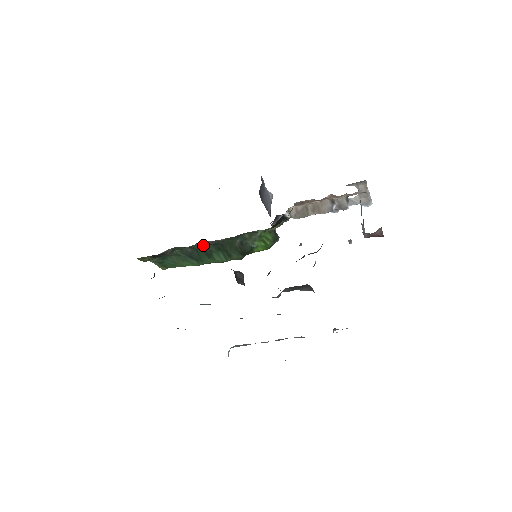
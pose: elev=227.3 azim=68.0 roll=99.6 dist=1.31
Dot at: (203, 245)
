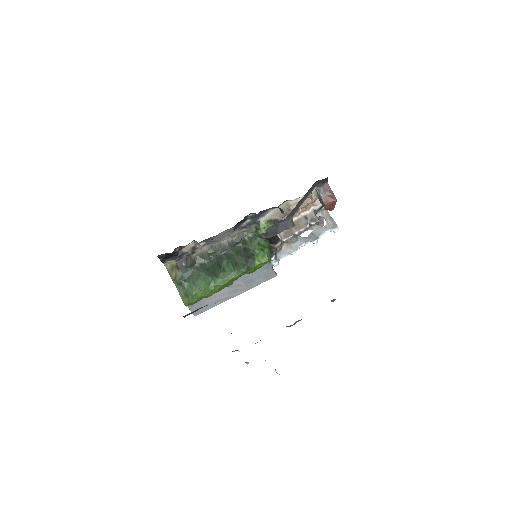
Dot at: (217, 251)
